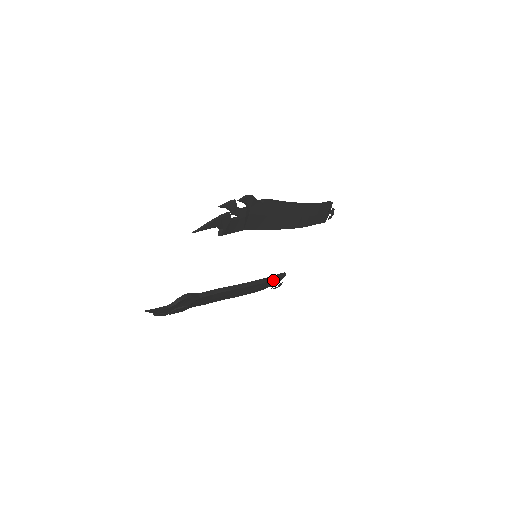
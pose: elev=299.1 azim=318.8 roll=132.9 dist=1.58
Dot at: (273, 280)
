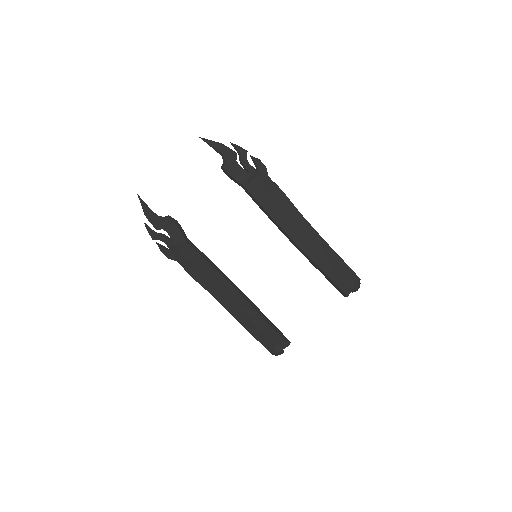
Dot at: (271, 328)
